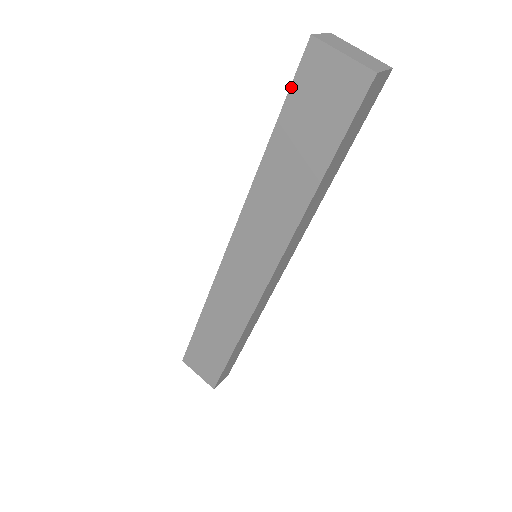
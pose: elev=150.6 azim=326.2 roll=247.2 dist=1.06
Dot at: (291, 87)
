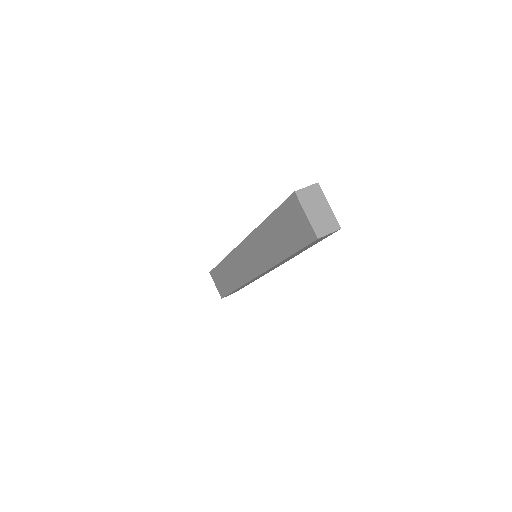
Dot at: (281, 205)
